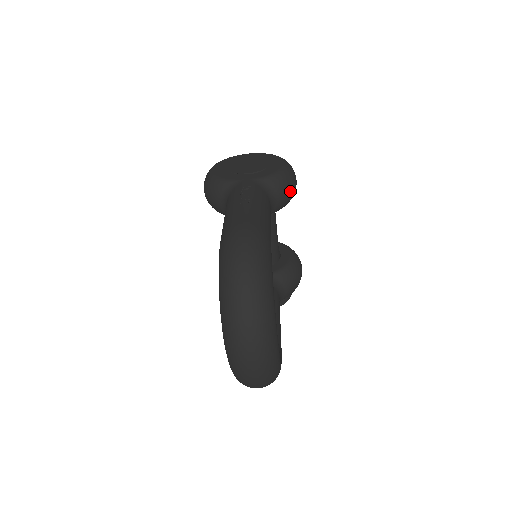
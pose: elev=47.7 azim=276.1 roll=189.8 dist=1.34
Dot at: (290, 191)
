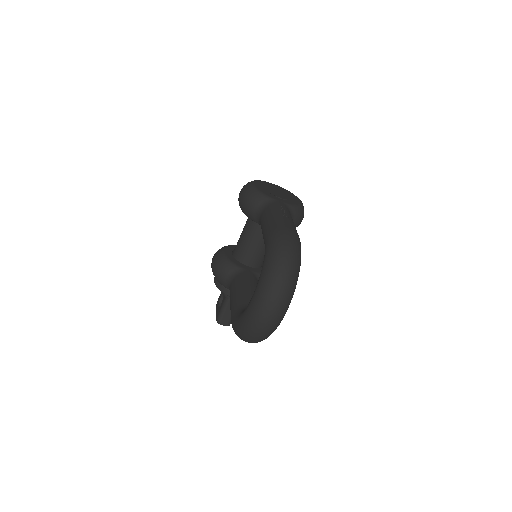
Dot at: (300, 222)
